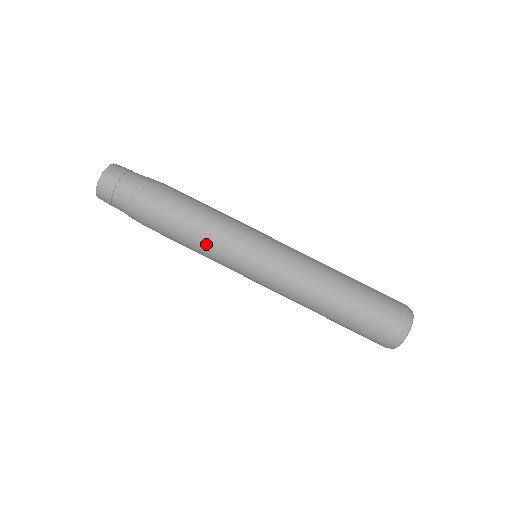
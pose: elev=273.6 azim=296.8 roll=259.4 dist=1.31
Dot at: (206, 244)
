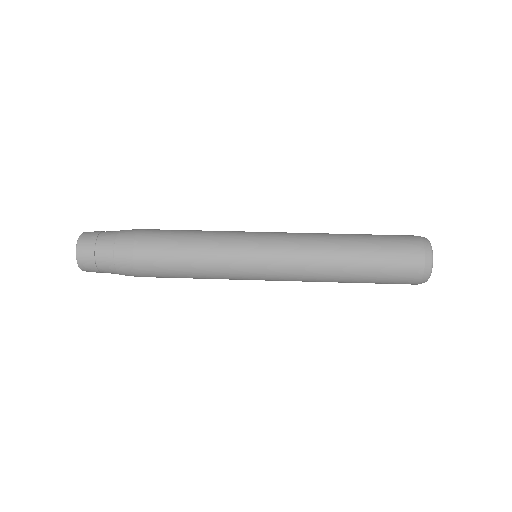
Dot at: (204, 245)
